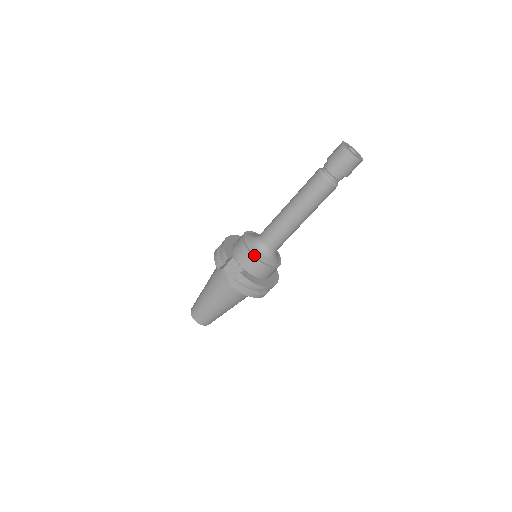
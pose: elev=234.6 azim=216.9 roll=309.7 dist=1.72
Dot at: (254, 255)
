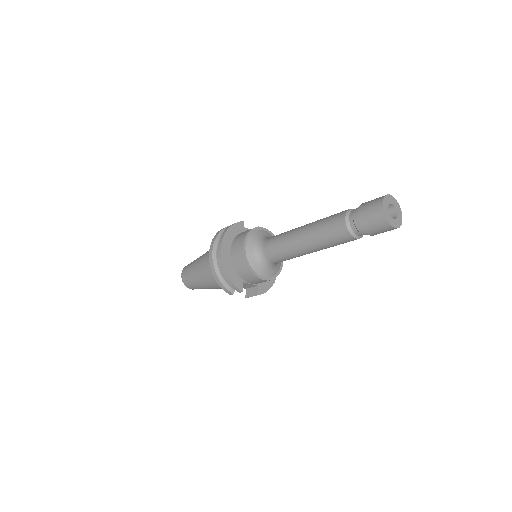
Dot at: (268, 278)
